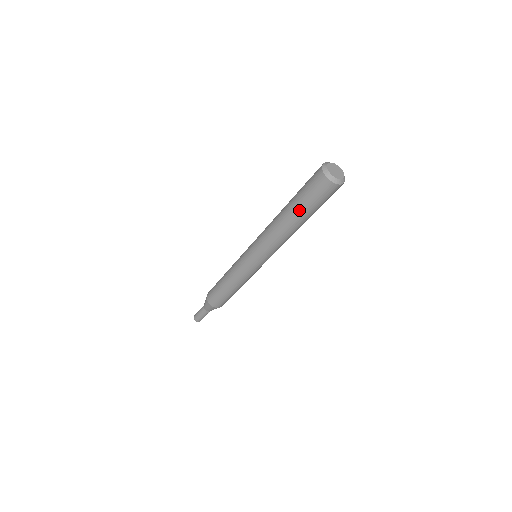
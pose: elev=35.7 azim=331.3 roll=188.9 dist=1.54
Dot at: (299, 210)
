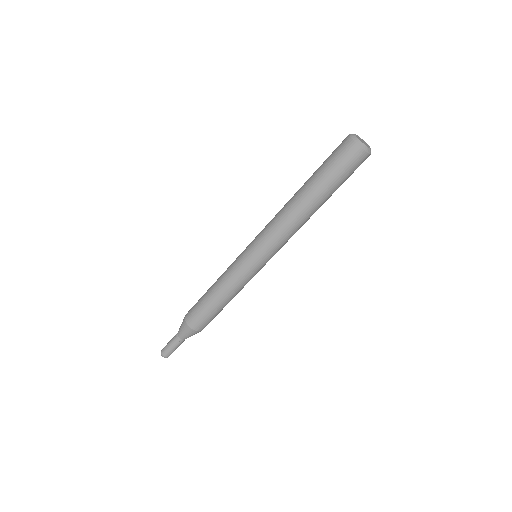
Dot at: (323, 188)
